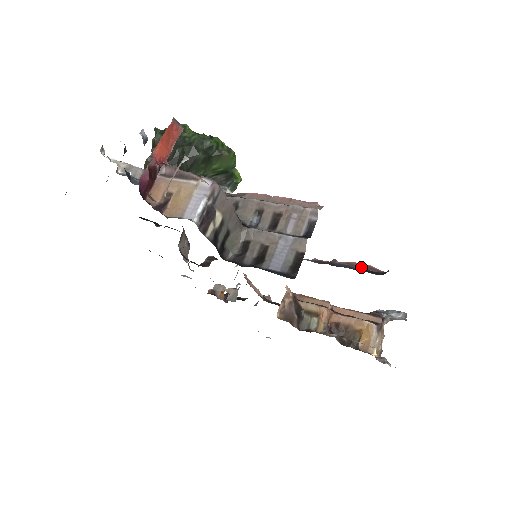
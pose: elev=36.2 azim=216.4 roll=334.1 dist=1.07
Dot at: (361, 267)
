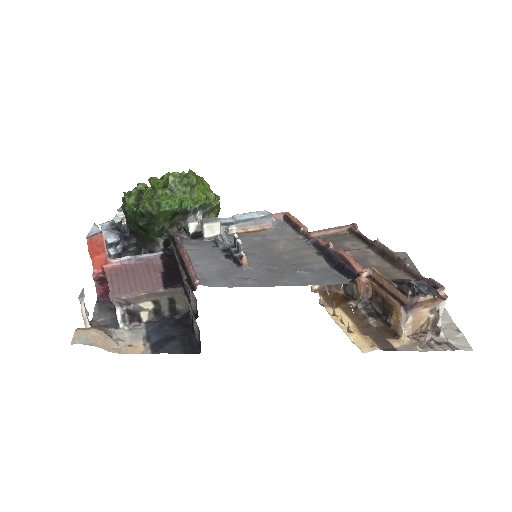
Dot at: (343, 260)
